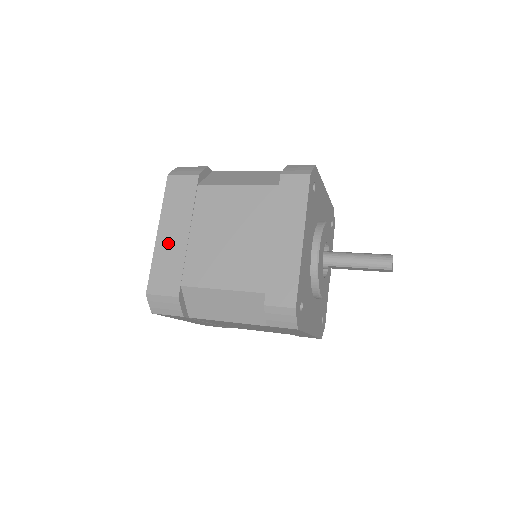
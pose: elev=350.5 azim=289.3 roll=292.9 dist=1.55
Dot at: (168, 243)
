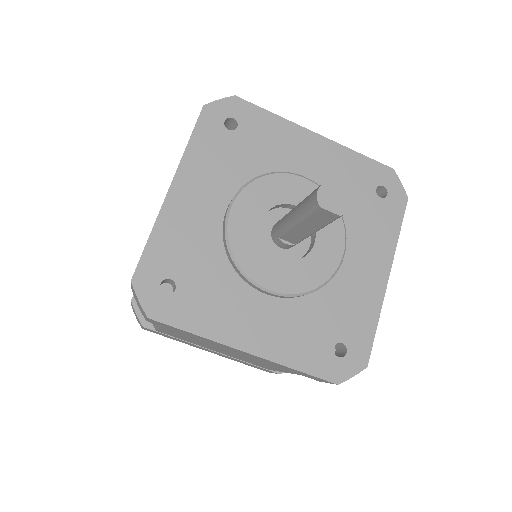
Dot at: occluded
